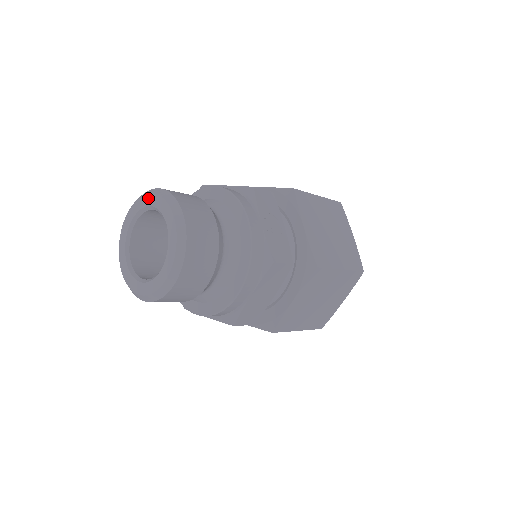
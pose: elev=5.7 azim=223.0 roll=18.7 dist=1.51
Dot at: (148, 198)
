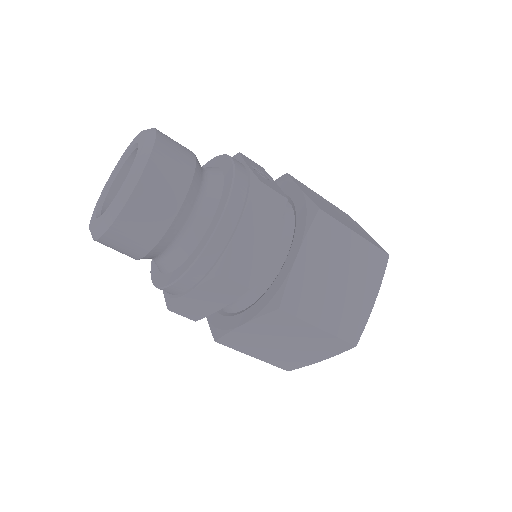
Dot at: (126, 150)
